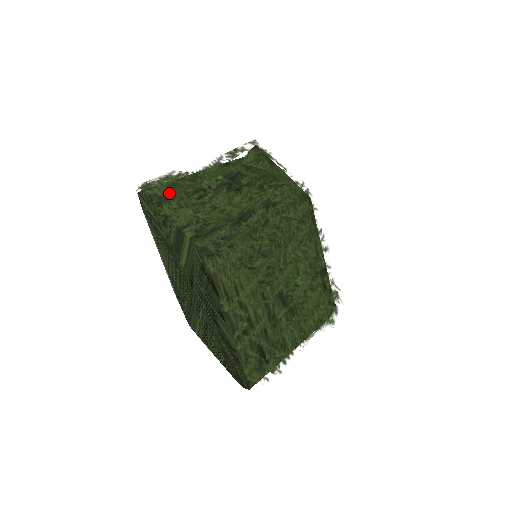
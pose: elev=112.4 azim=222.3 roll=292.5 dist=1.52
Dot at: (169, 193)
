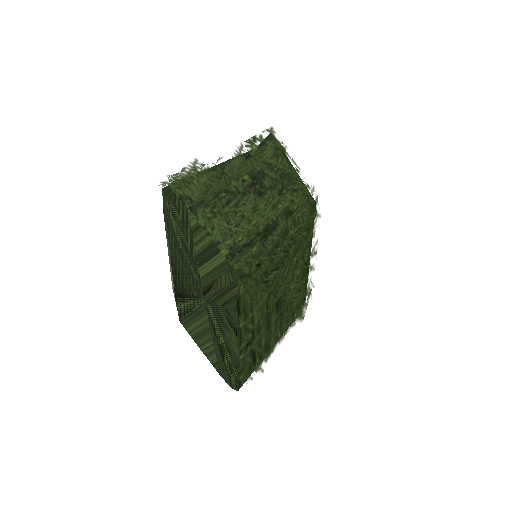
Dot at: (203, 197)
